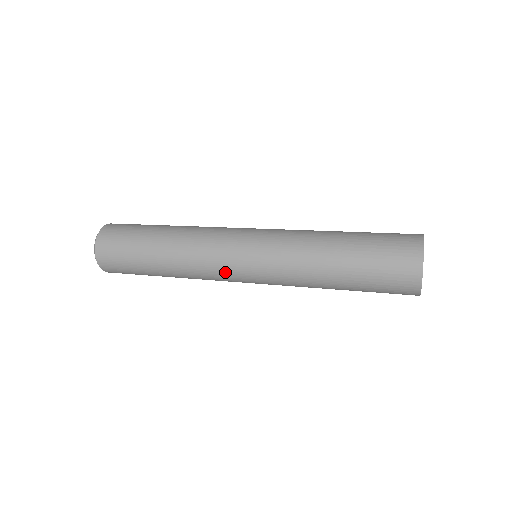
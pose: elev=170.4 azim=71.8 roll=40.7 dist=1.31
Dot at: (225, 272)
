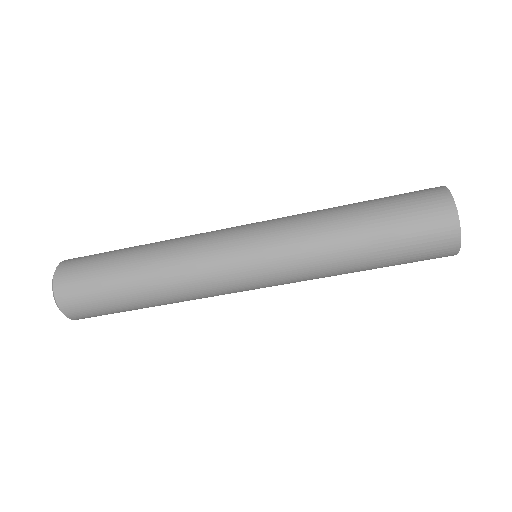
Dot at: (221, 261)
